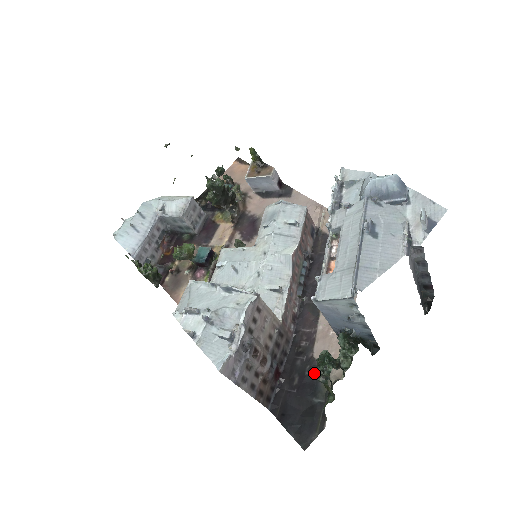
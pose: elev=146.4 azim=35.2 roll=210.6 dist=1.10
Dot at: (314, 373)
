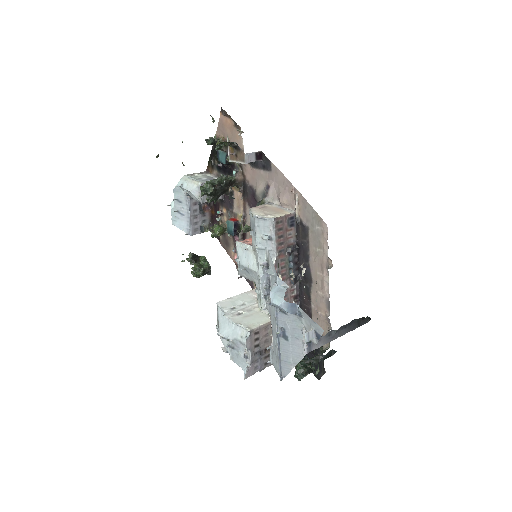
Dot at: occluded
